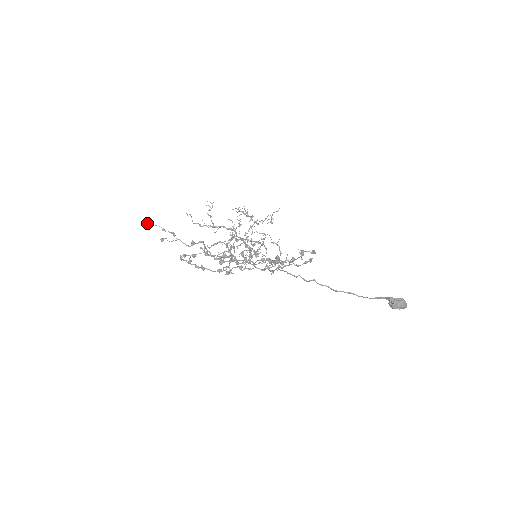
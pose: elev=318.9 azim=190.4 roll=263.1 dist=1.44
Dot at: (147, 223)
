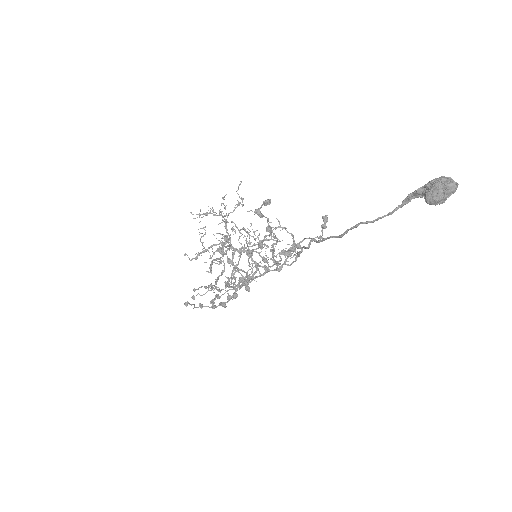
Dot at: (195, 289)
